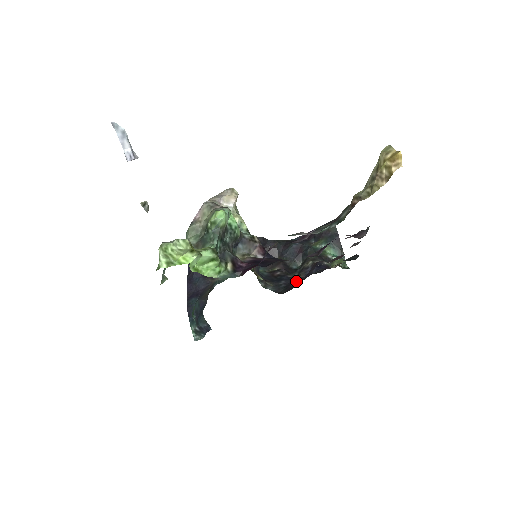
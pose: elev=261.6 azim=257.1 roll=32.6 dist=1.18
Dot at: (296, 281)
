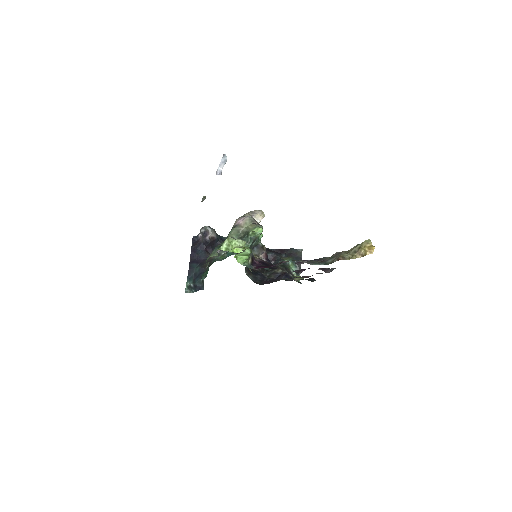
Dot at: (268, 279)
